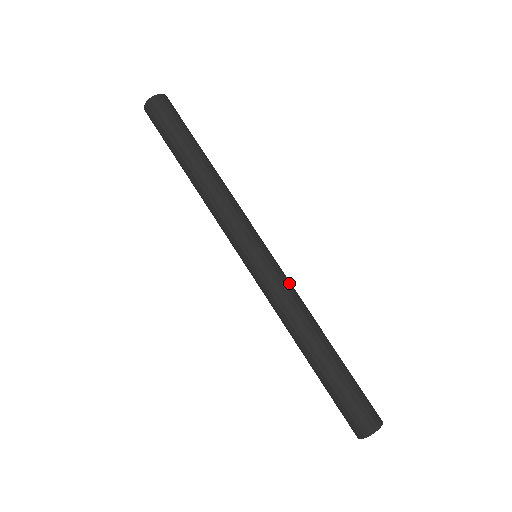
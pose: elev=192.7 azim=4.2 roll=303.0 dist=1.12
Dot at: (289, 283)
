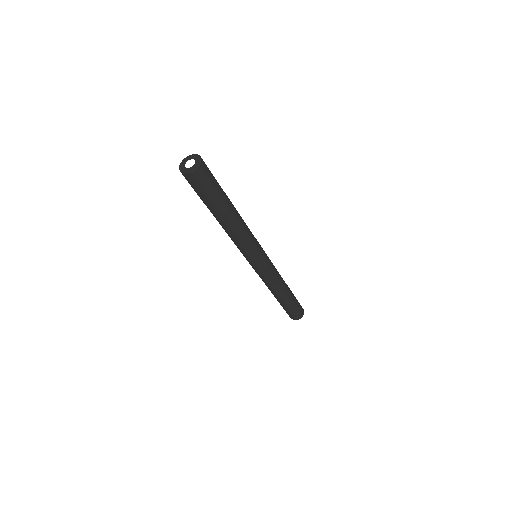
Dot at: occluded
